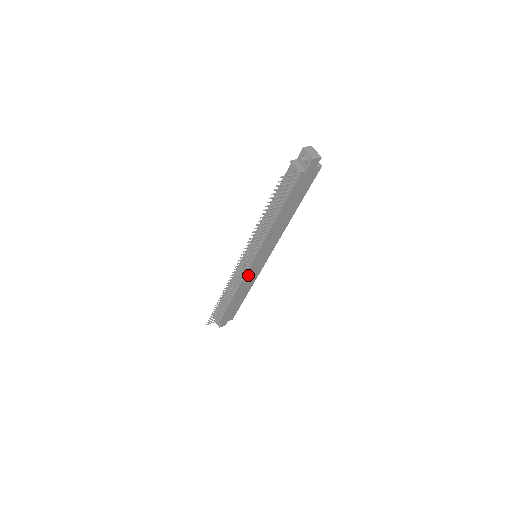
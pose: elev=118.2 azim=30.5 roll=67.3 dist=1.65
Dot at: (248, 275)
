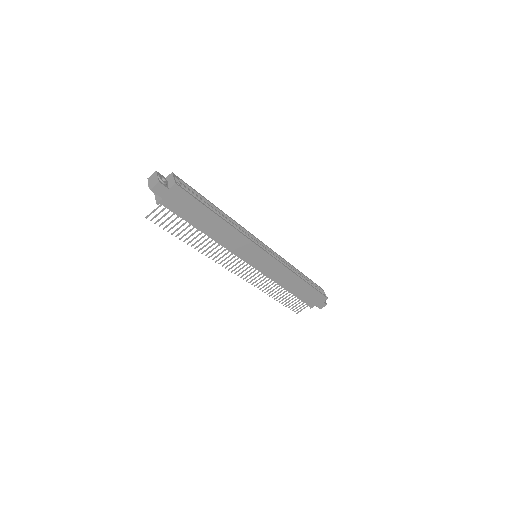
Dot at: (268, 272)
